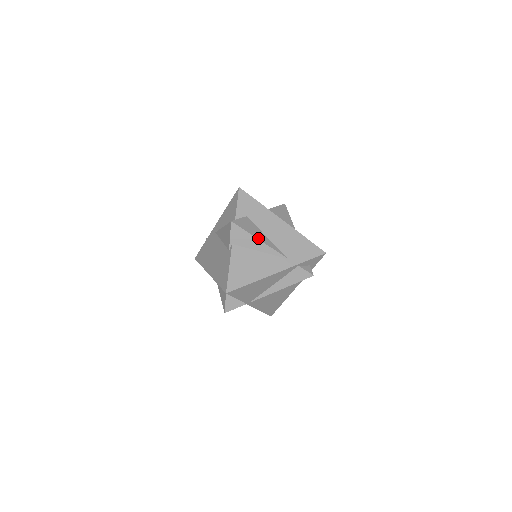
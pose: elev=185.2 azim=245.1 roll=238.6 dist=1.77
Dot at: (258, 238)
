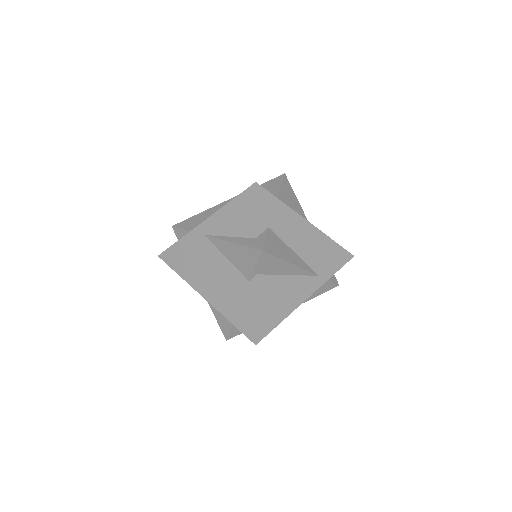
Dot at: (290, 261)
